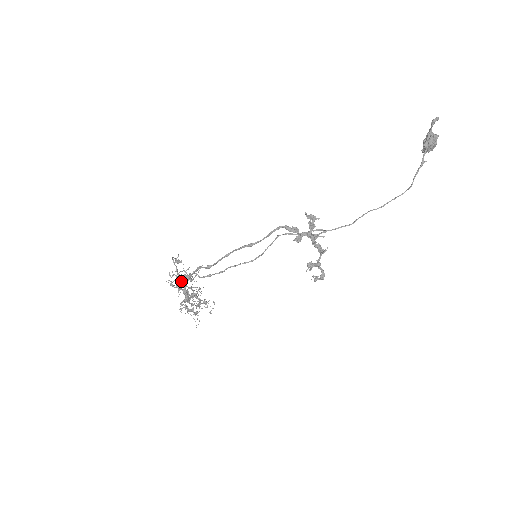
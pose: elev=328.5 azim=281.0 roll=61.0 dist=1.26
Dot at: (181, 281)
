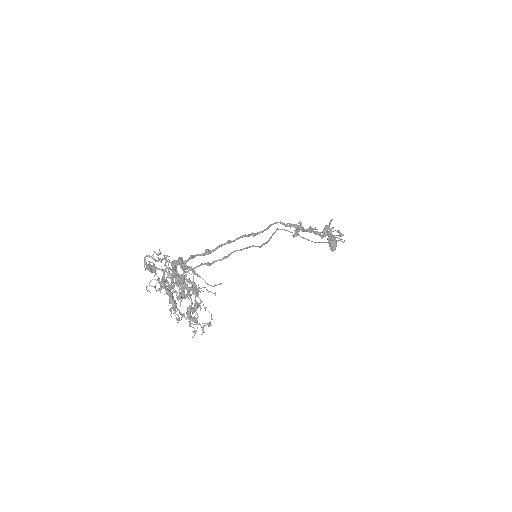
Dot at: (172, 261)
